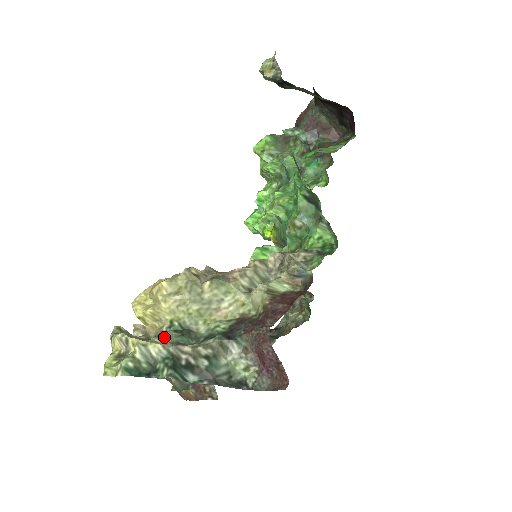
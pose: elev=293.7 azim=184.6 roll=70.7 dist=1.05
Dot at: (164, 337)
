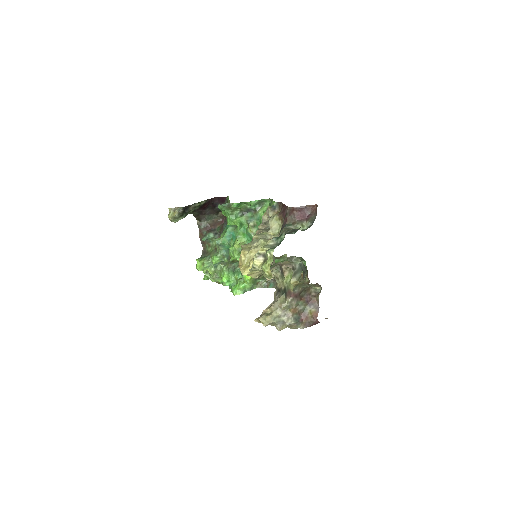
Dot at: occluded
